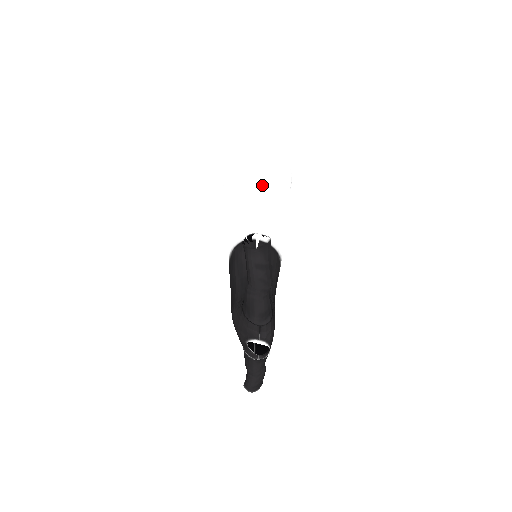
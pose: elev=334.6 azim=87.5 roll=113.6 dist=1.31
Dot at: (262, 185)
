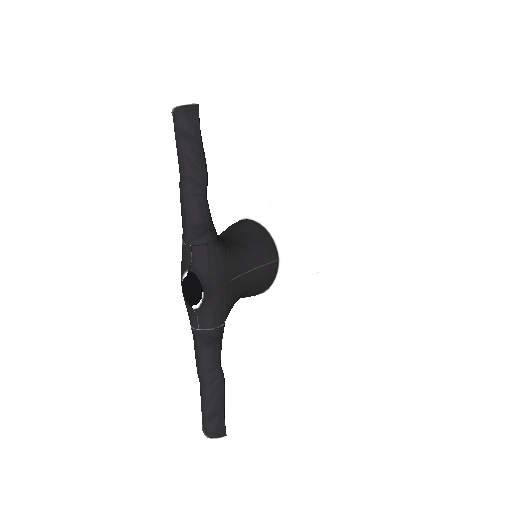
Dot at: (286, 201)
